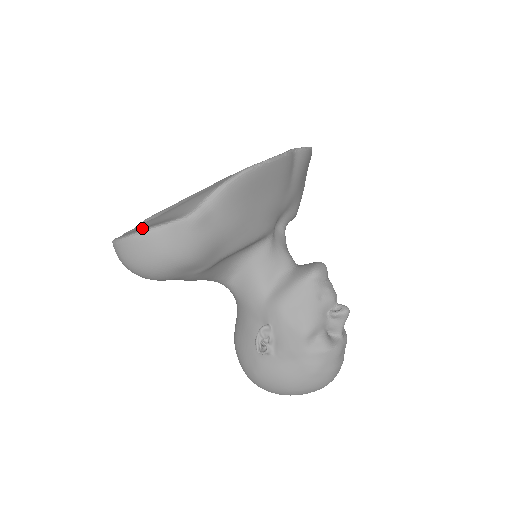
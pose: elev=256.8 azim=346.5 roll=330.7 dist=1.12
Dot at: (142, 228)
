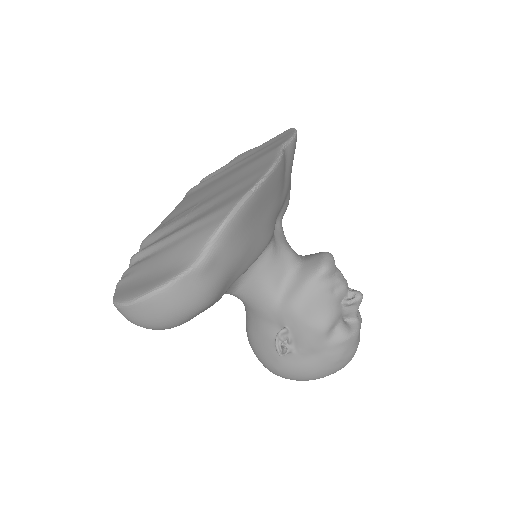
Dot at: (145, 286)
